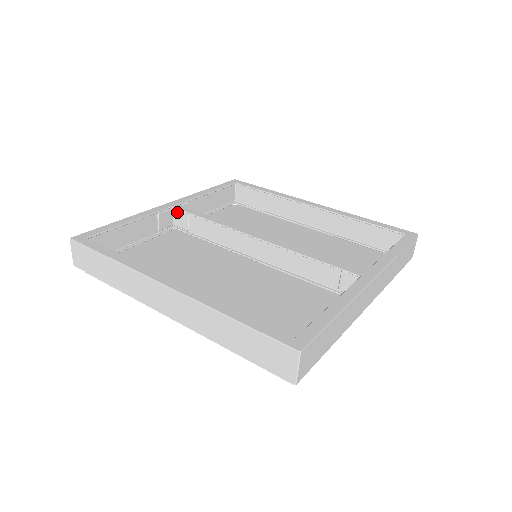
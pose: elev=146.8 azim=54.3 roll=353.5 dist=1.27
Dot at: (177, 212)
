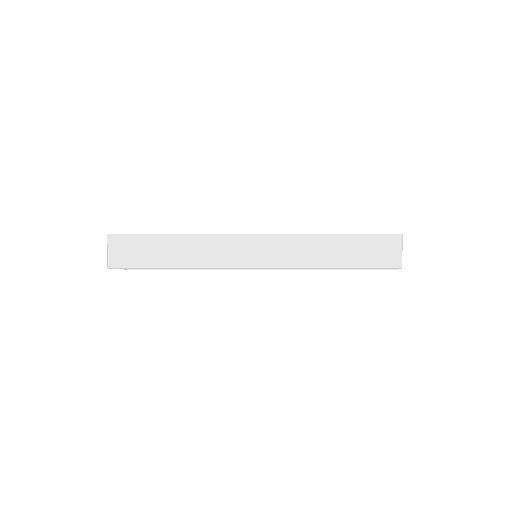
Dot at: occluded
